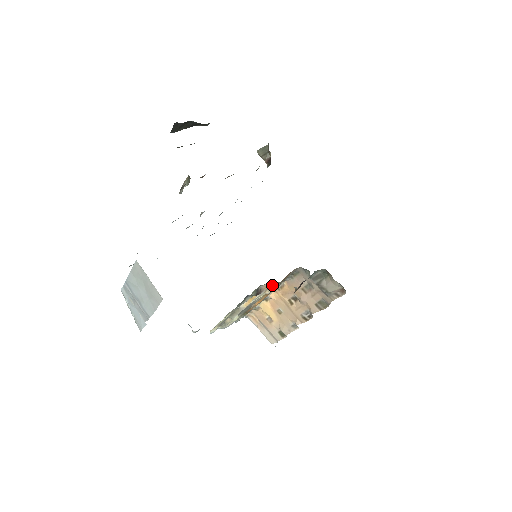
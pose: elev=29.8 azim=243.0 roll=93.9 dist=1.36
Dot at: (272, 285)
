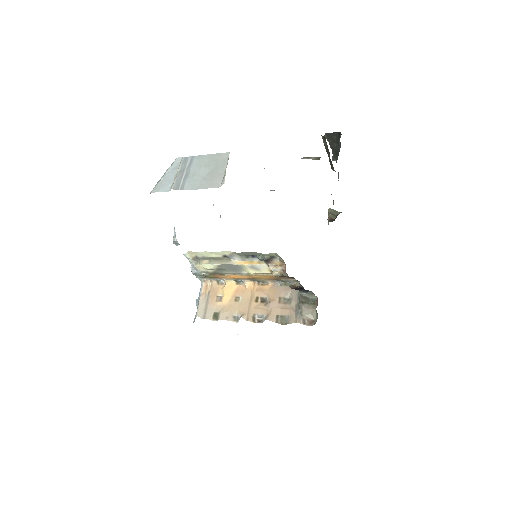
Dot at: (283, 266)
